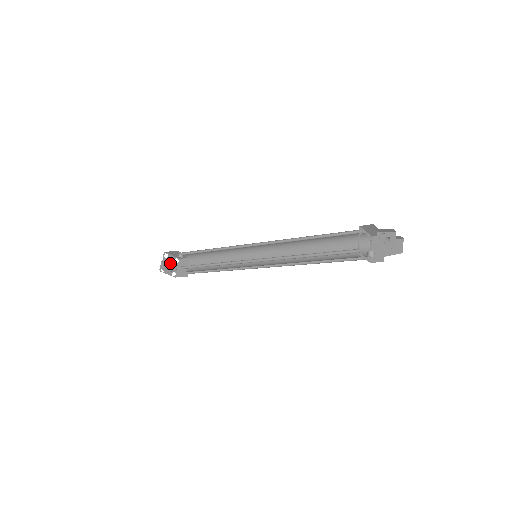
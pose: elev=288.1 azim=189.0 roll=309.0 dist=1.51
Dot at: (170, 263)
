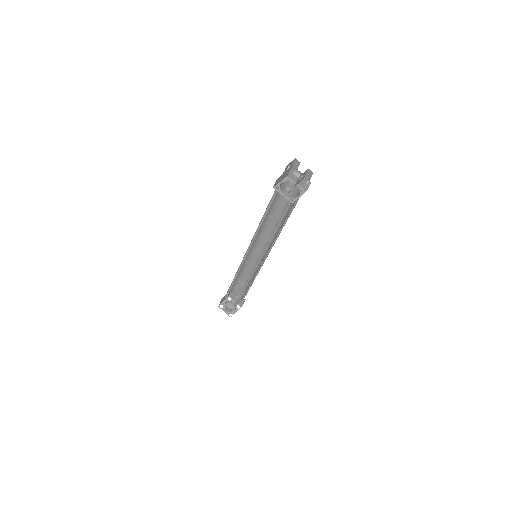
Dot at: (230, 305)
